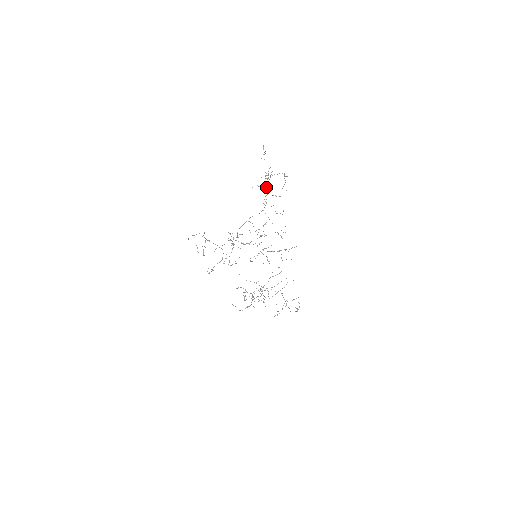
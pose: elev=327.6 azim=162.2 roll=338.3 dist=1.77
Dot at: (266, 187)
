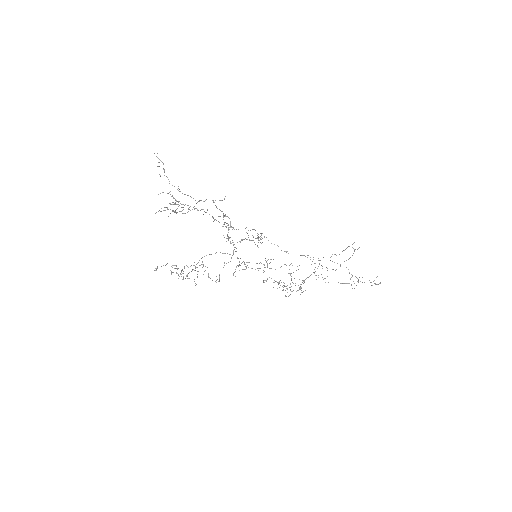
Dot at: occluded
